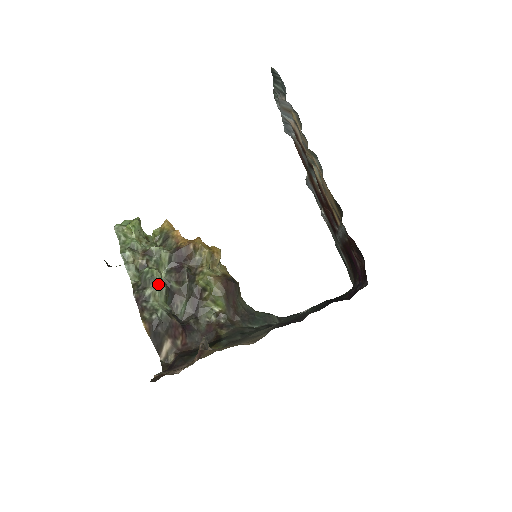
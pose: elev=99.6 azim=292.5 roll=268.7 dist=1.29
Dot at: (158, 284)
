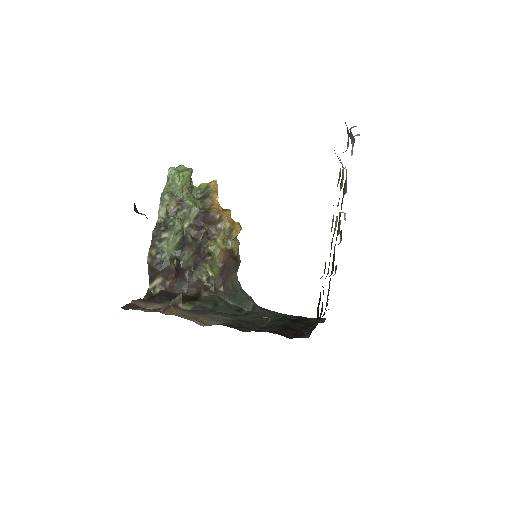
Dot at: (175, 233)
